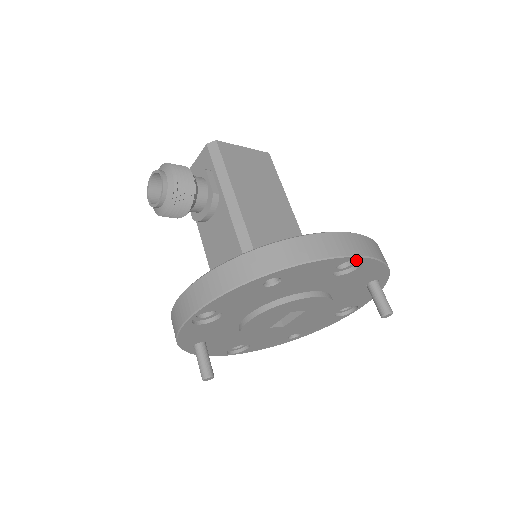
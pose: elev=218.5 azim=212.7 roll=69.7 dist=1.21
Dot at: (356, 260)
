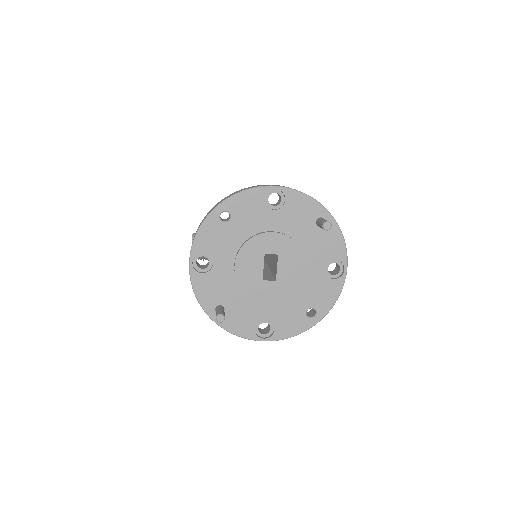
Dot at: (280, 195)
